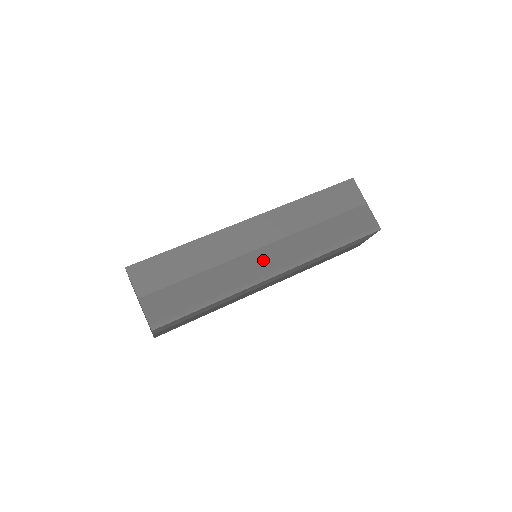
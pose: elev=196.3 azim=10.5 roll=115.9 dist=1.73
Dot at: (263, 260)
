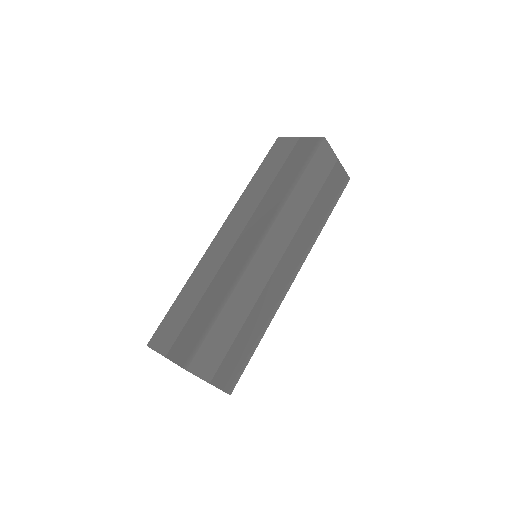
Dot at: (283, 273)
